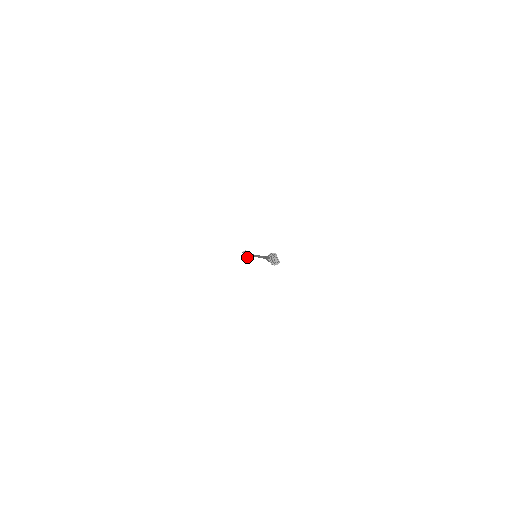
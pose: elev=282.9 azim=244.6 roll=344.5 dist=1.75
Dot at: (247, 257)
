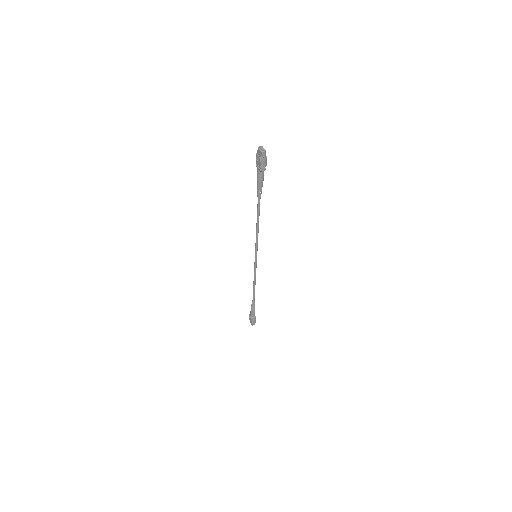
Dot at: (254, 319)
